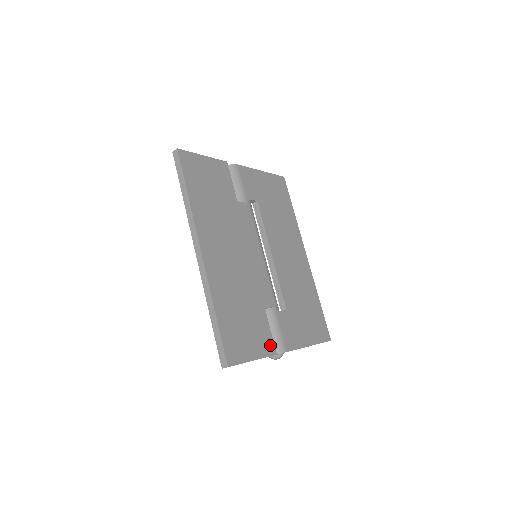
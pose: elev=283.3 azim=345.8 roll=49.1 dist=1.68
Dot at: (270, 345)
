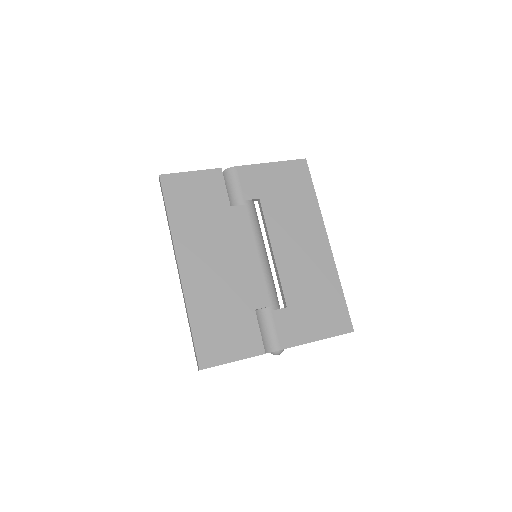
Dot at: (257, 345)
